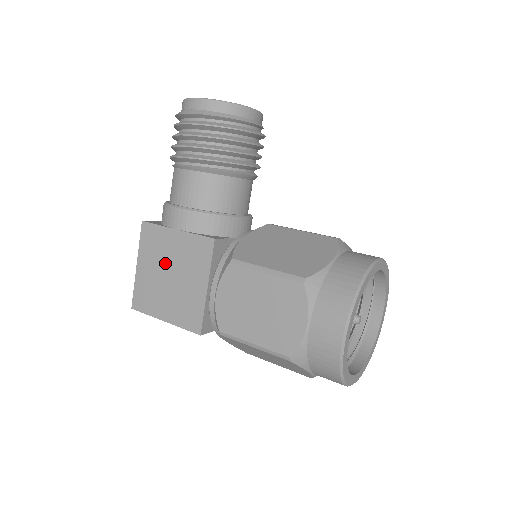
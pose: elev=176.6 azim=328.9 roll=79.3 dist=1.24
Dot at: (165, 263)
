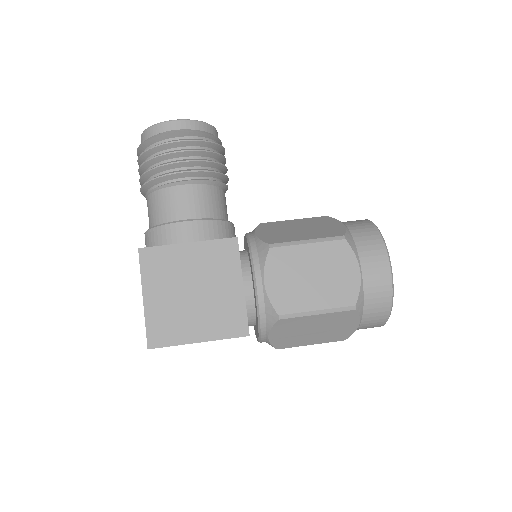
Dot at: (183, 281)
